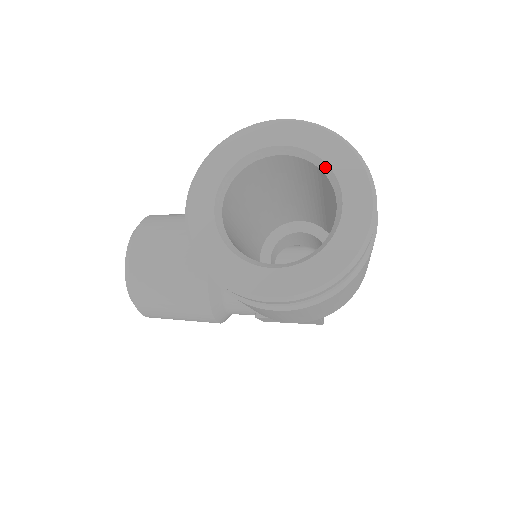
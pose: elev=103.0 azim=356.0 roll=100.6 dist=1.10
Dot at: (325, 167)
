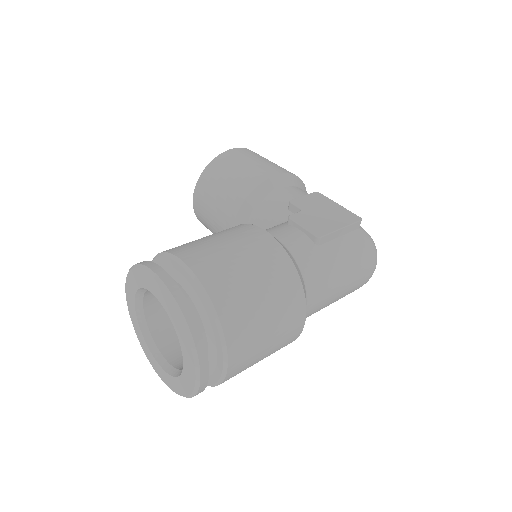
Dot at: (178, 331)
